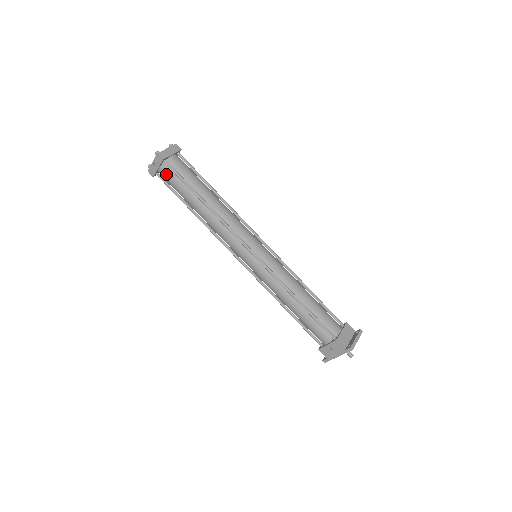
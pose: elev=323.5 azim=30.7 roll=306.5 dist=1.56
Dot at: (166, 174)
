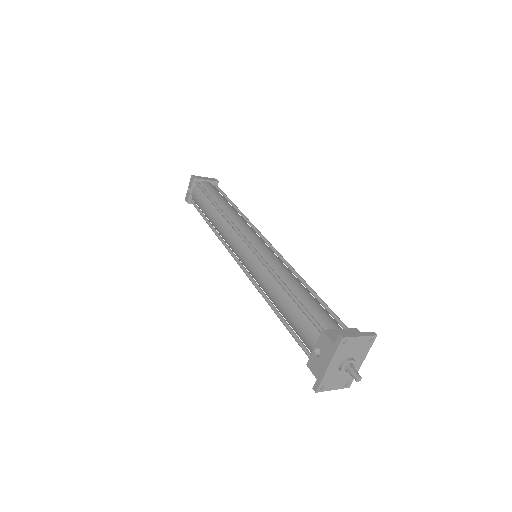
Dot at: (195, 194)
